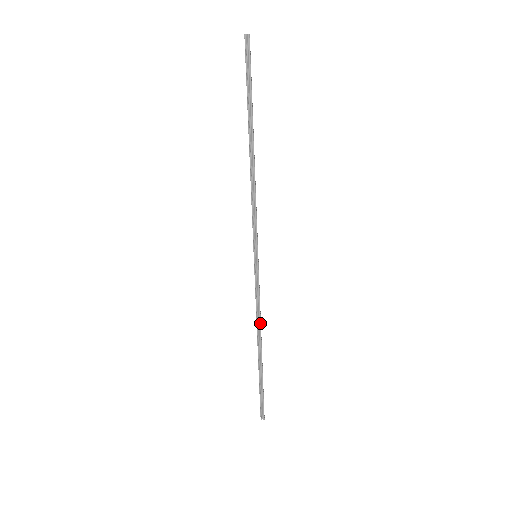
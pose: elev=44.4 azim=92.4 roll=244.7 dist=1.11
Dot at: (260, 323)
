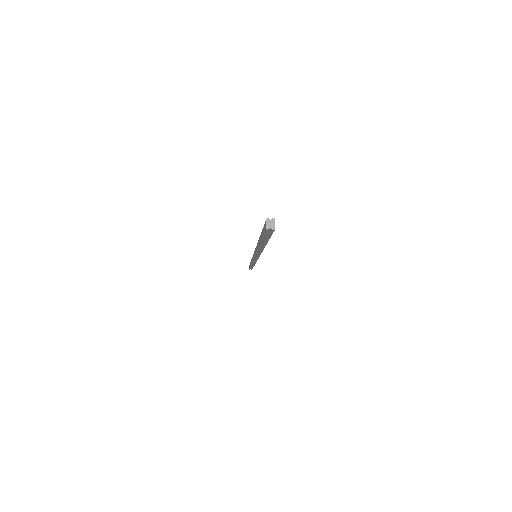
Dot at: occluded
